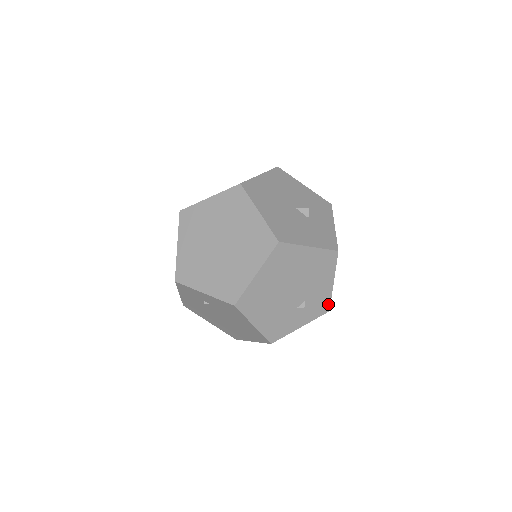
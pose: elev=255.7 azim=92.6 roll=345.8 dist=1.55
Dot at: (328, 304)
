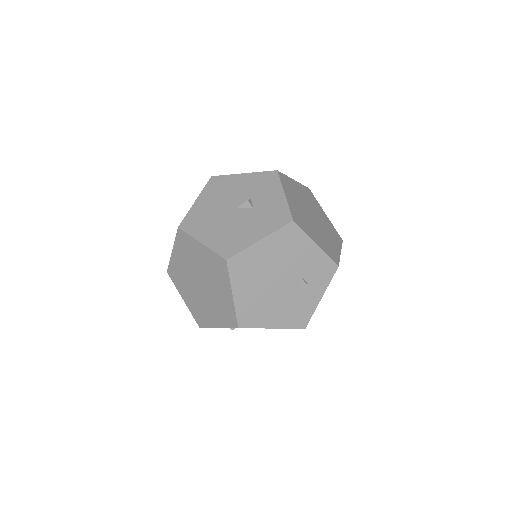
Dot at: (331, 263)
